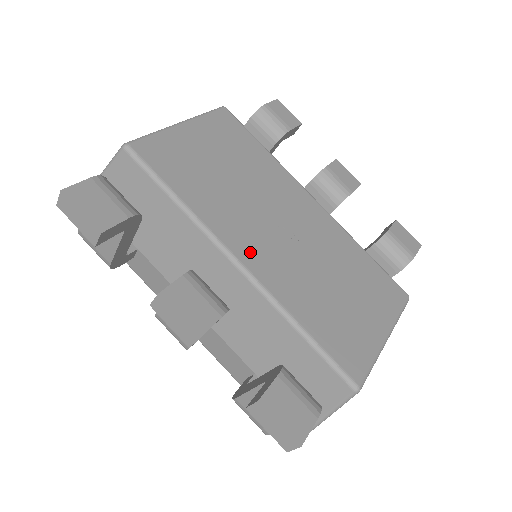
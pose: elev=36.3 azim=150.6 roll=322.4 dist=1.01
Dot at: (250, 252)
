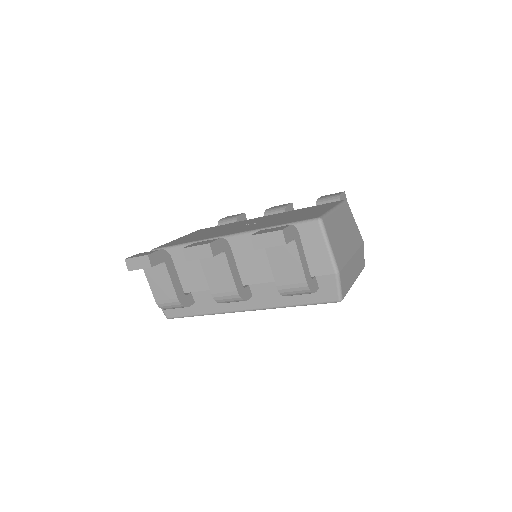
Dot at: occluded
